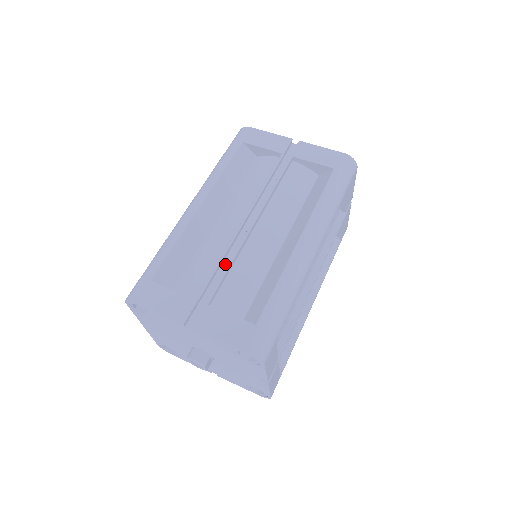
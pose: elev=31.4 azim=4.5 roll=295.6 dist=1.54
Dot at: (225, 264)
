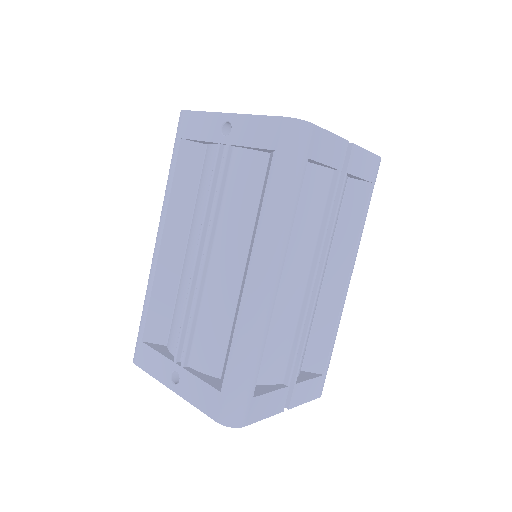
Dot at: occluded
